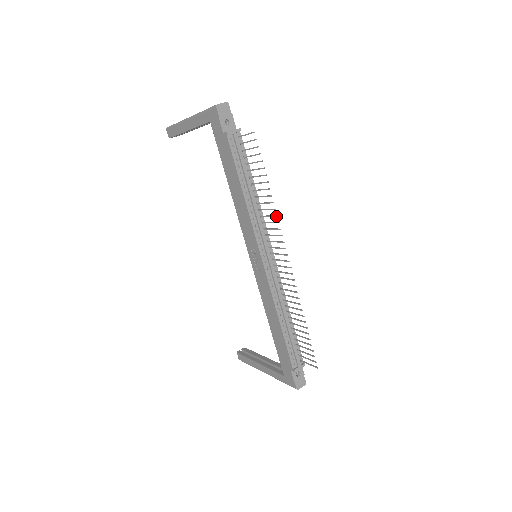
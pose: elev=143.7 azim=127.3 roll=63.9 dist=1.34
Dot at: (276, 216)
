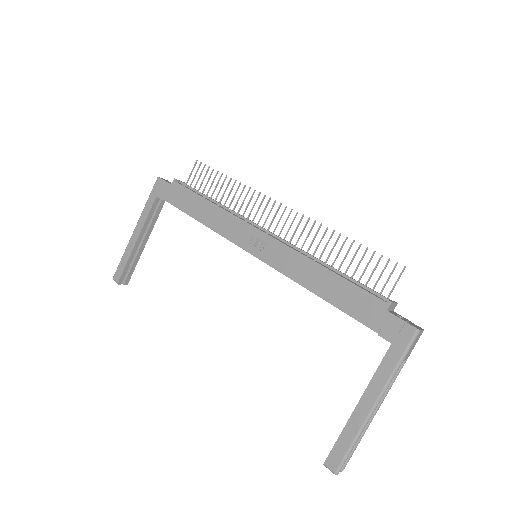
Dot at: (249, 188)
